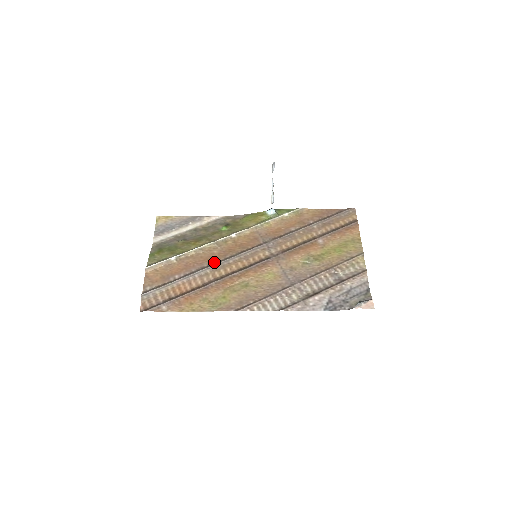
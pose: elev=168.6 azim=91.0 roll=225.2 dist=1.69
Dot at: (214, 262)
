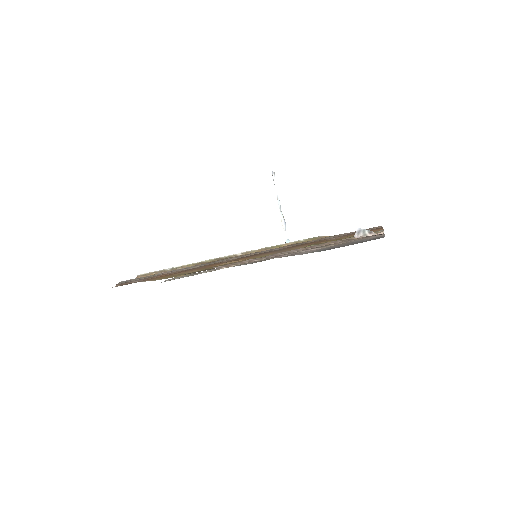
Dot at: occluded
